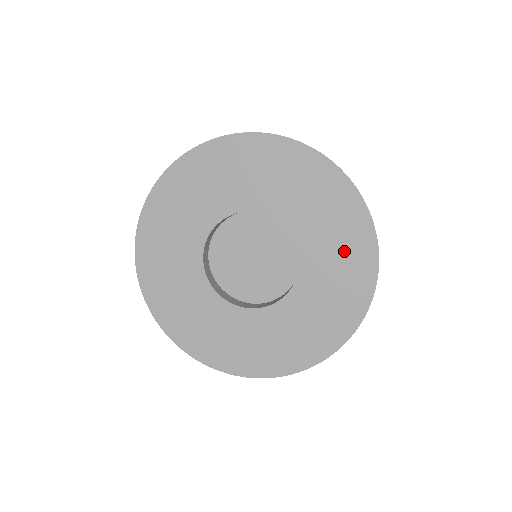
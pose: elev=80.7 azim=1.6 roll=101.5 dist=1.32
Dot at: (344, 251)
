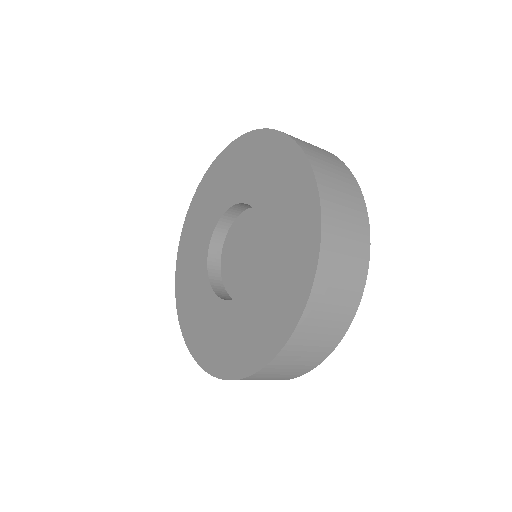
Dot at: (294, 226)
